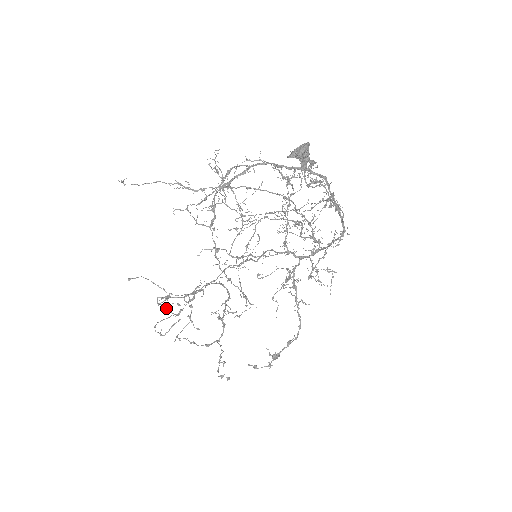
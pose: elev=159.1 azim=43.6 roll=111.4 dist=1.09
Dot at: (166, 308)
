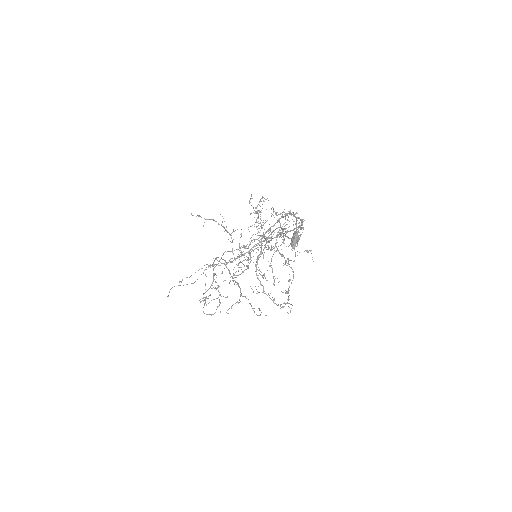
Dot at: occluded
